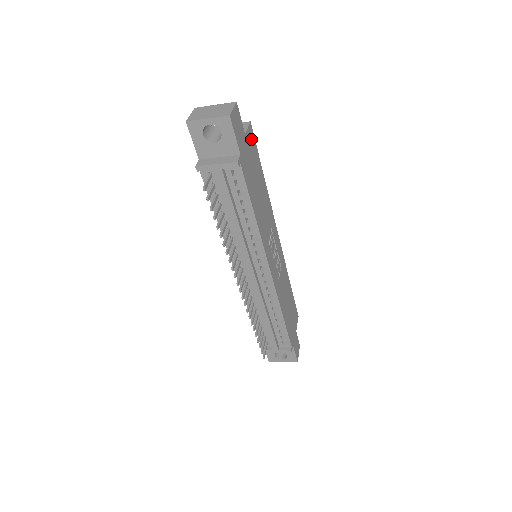
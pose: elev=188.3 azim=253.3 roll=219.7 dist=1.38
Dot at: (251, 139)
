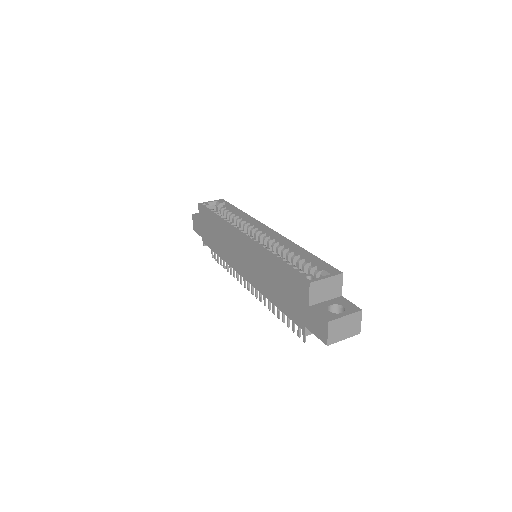
Dot at: occluded
